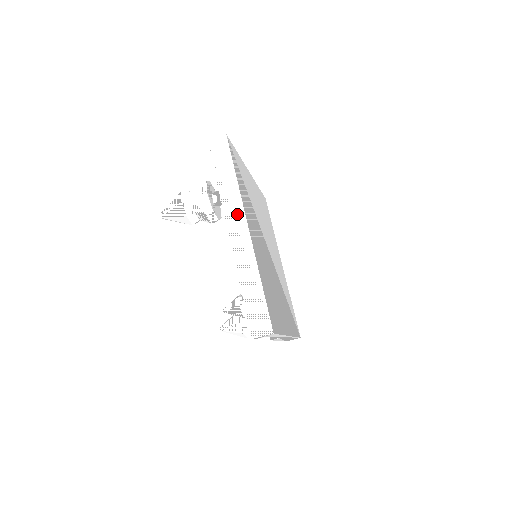
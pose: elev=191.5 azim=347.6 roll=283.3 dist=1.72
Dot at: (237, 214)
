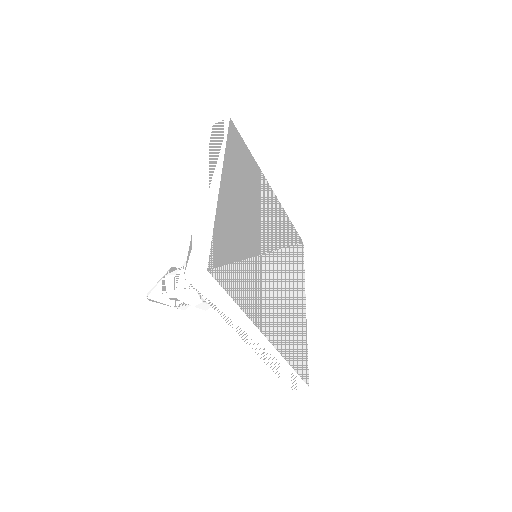
Dot at: (250, 332)
